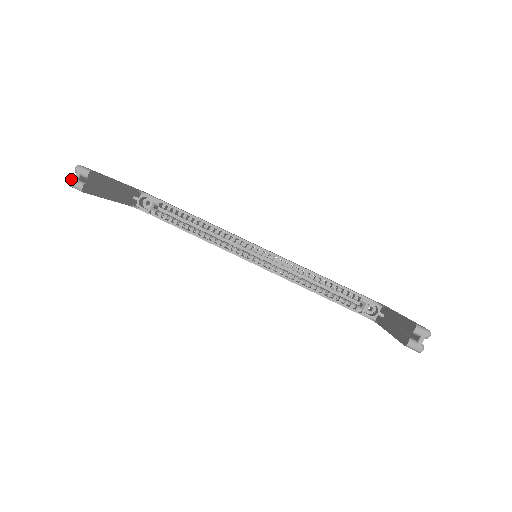
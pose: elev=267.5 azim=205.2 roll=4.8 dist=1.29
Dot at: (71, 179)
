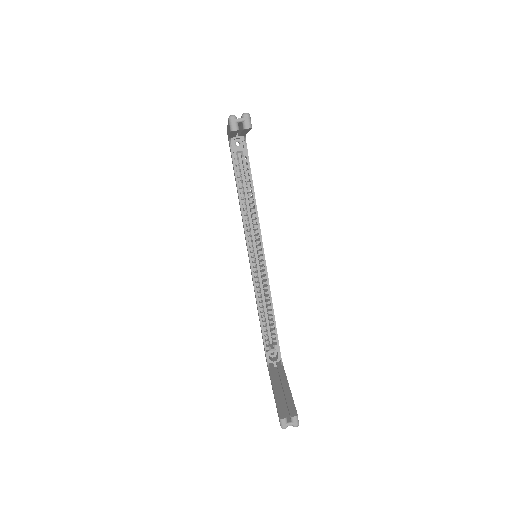
Dot at: (235, 116)
